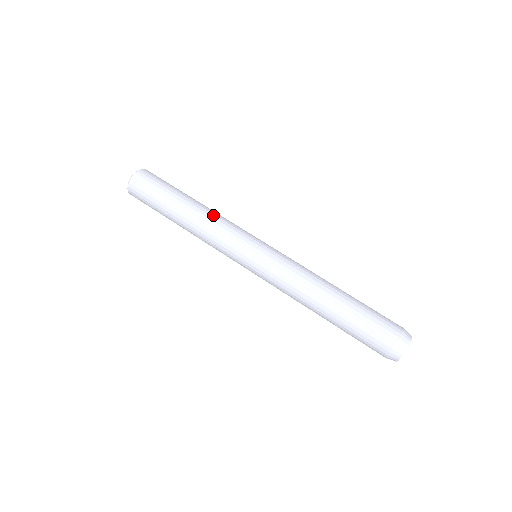
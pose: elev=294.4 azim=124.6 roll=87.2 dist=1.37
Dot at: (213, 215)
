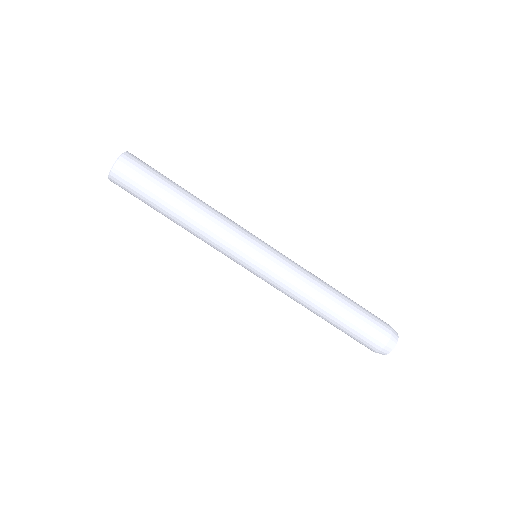
Dot at: (205, 224)
